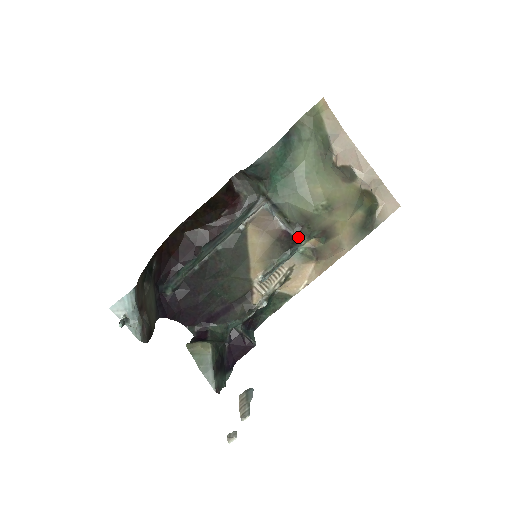
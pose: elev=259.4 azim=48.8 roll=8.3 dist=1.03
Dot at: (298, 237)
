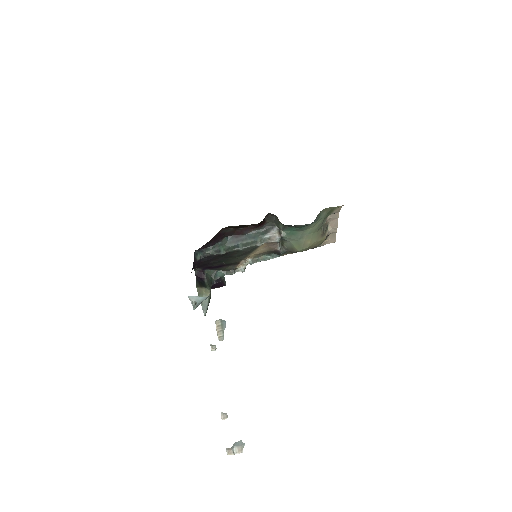
Dot at: (282, 254)
